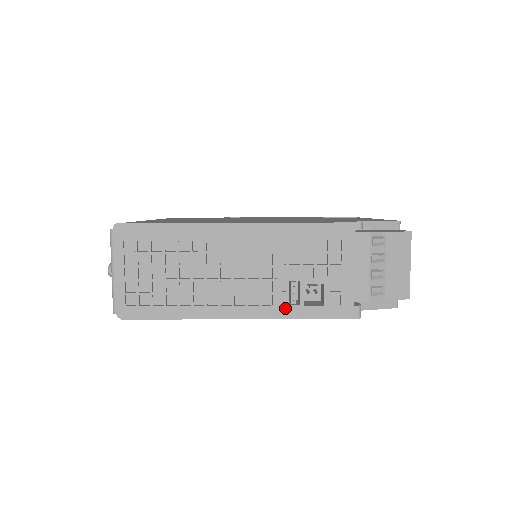
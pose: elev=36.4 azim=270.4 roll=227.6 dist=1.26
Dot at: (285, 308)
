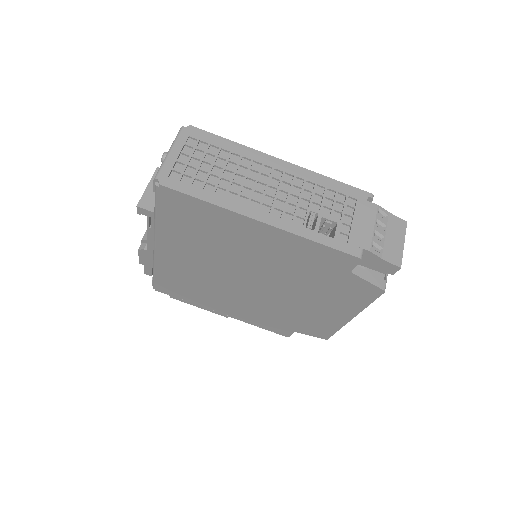
Dot at: (302, 228)
